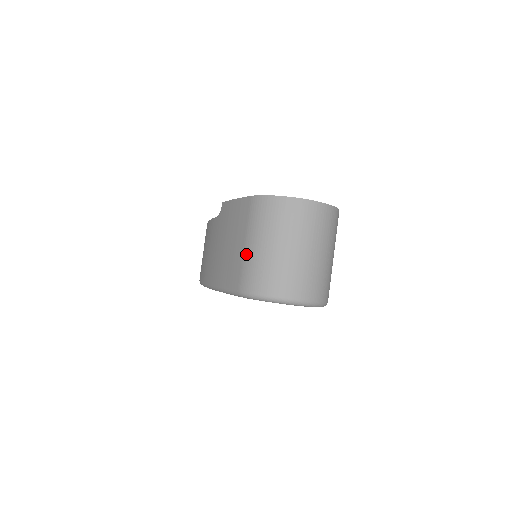
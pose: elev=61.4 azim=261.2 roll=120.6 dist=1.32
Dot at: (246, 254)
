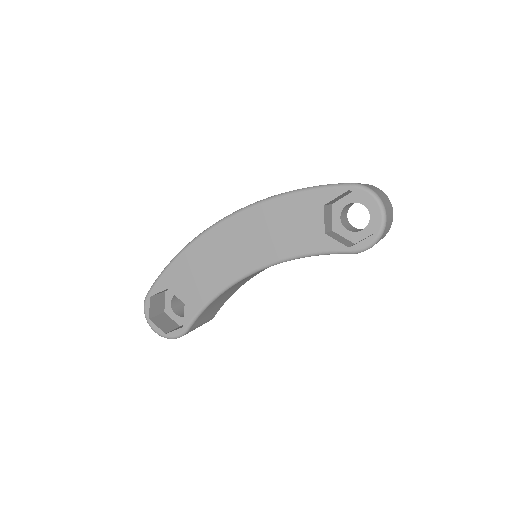
Dot at: occluded
